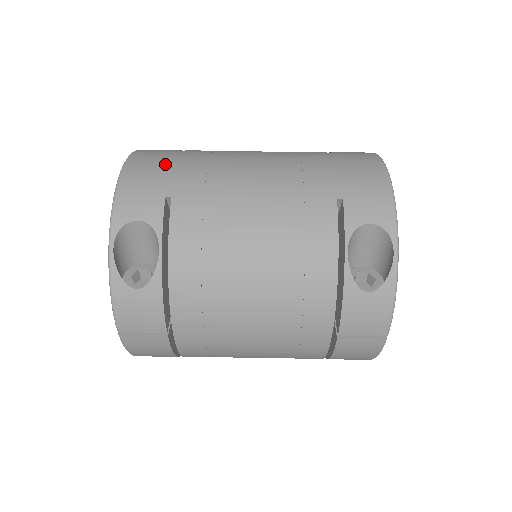
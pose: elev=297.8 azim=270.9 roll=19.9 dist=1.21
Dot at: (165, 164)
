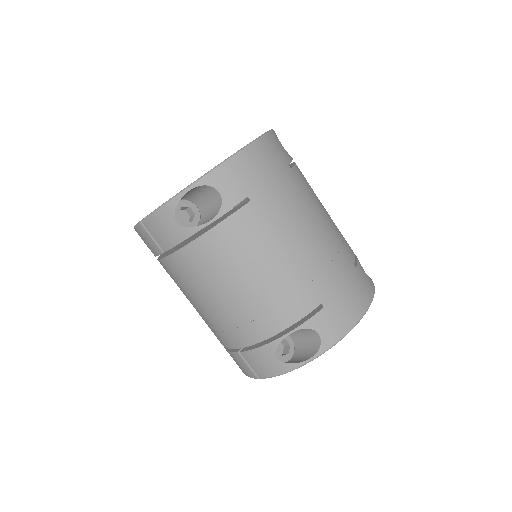
Dot at: (271, 172)
